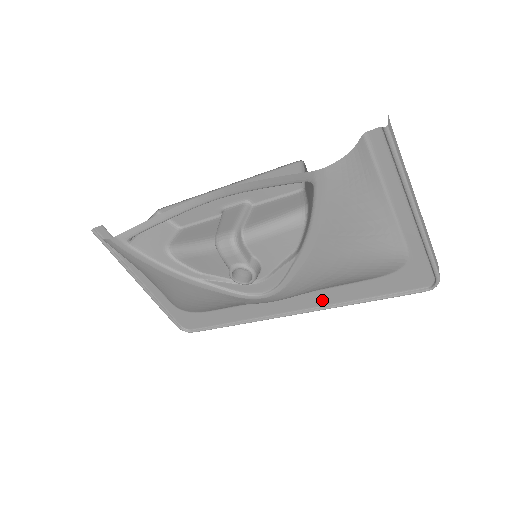
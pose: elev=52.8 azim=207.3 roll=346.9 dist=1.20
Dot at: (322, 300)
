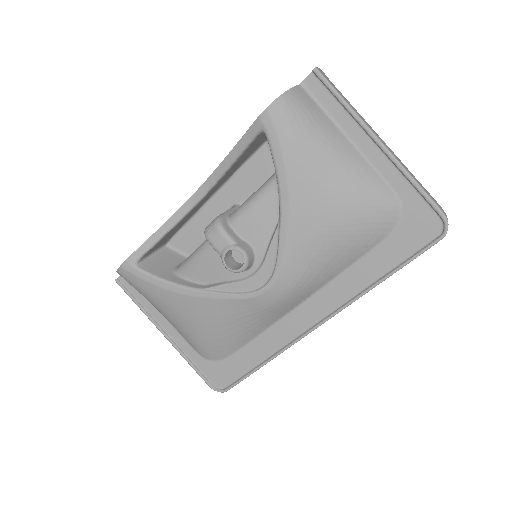
Dot at: (339, 295)
